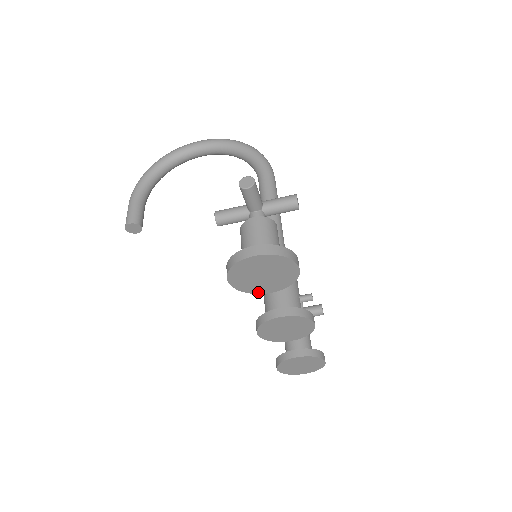
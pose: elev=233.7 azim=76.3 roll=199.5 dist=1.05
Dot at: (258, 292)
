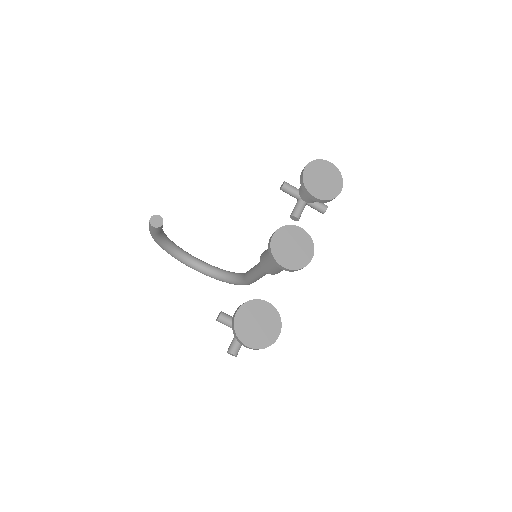
Dot at: (310, 191)
